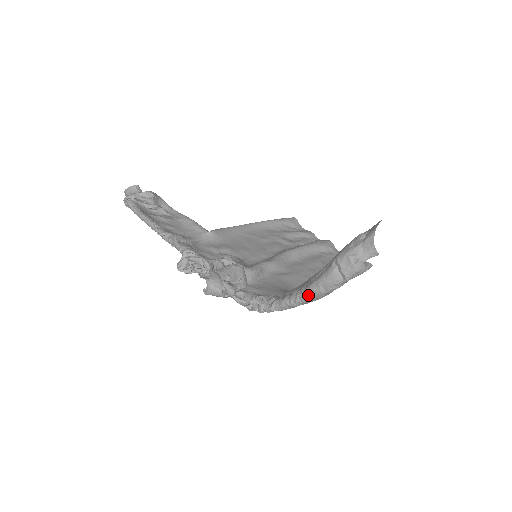
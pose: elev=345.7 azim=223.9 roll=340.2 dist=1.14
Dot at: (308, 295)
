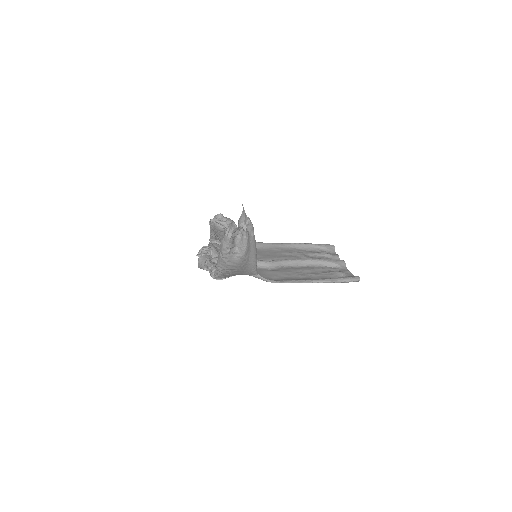
Dot at: (218, 260)
